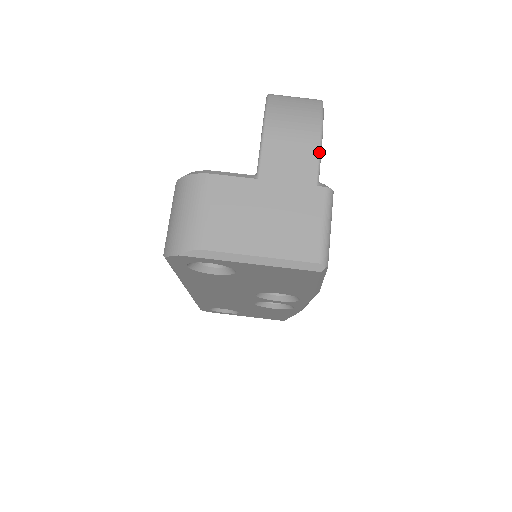
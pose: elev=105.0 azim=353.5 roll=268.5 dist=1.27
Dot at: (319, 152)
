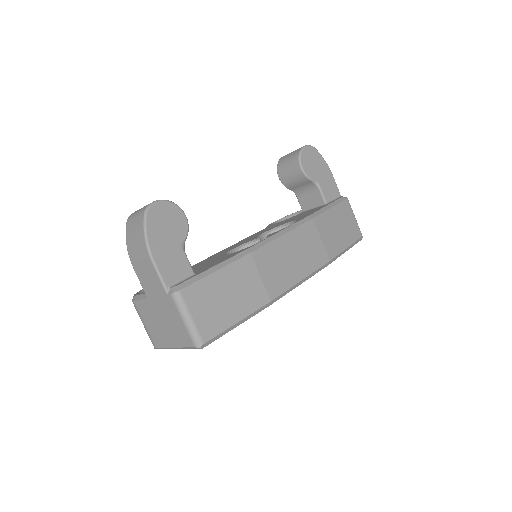
Dot at: (155, 269)
